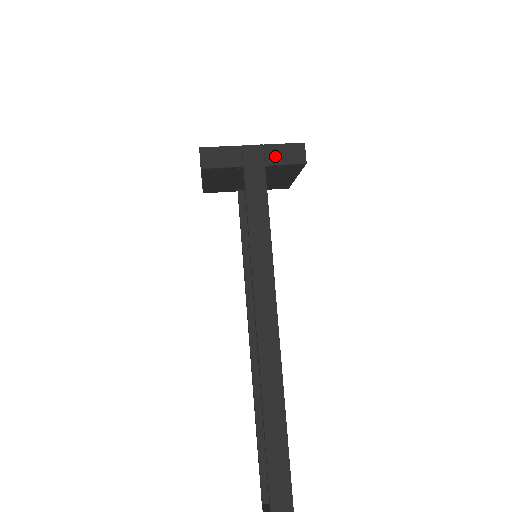
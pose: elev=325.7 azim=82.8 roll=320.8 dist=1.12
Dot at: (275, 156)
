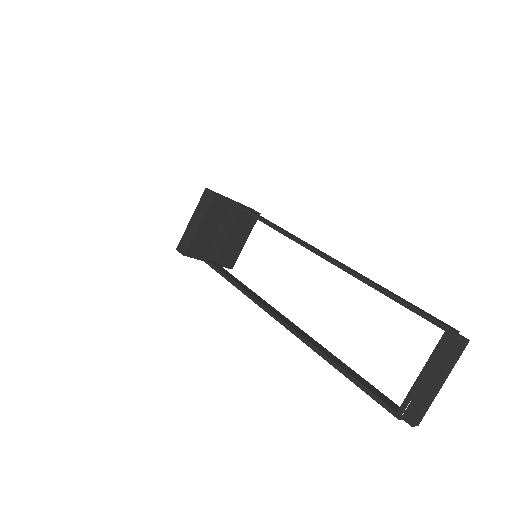
Dot at: occluded
